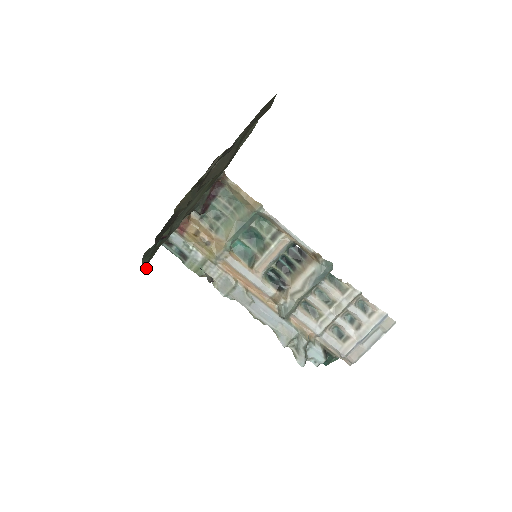
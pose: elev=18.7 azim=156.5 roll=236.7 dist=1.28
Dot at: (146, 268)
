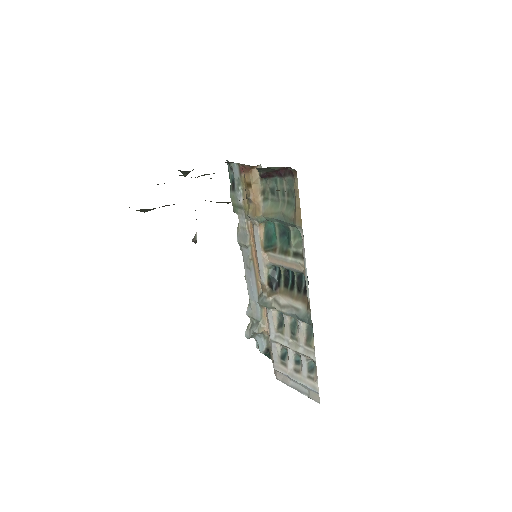
Dot at: (185, 173)
